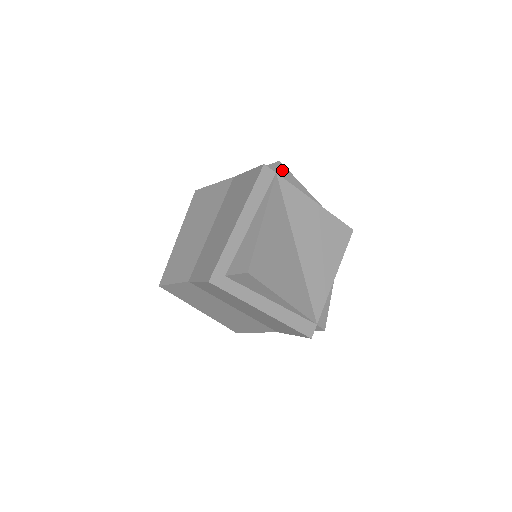
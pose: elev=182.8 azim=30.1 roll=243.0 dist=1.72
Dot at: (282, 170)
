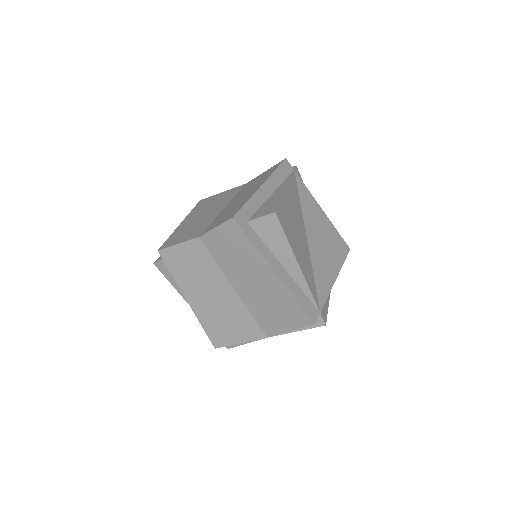
Dot at: (298, 173)
